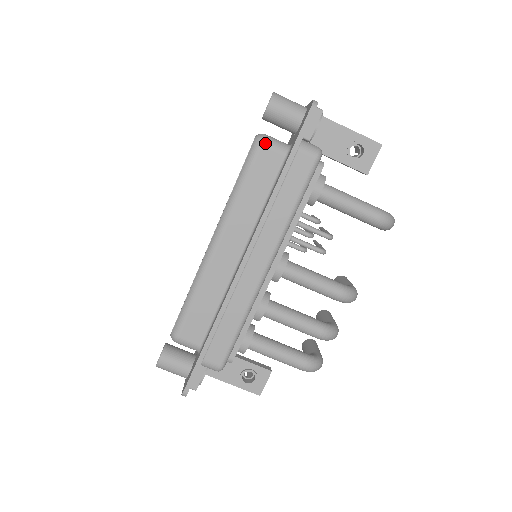
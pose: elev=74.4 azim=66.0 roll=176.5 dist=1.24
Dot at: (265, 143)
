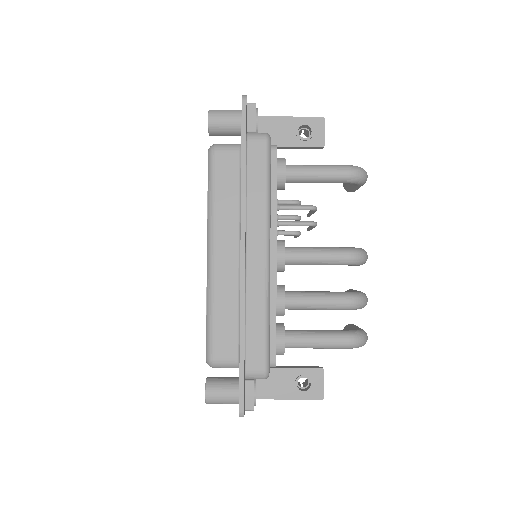
Dot at: (218, 149)
